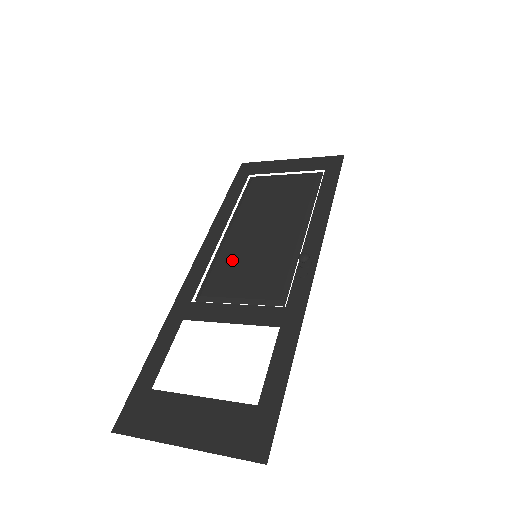
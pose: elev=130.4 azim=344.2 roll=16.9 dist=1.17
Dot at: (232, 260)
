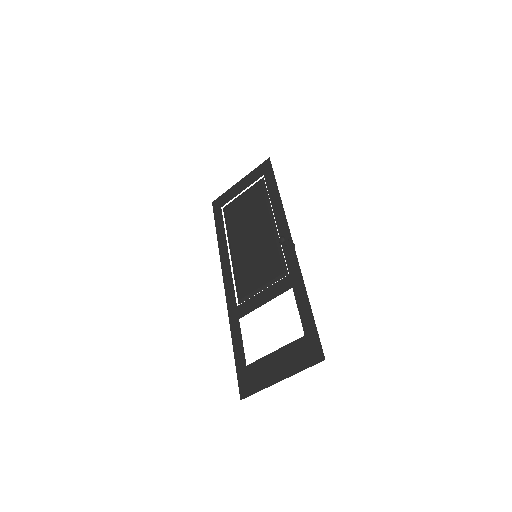
Dot at: (244, 267)
